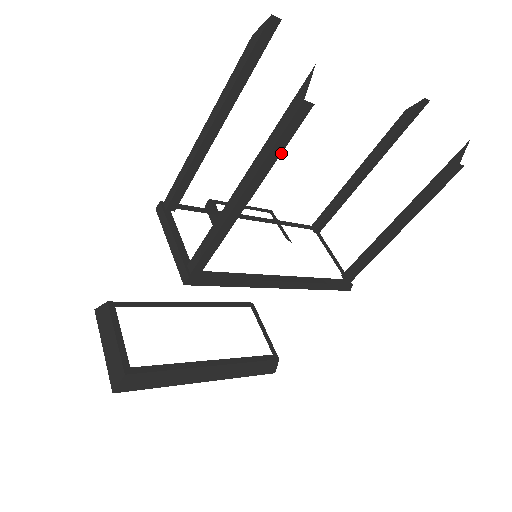
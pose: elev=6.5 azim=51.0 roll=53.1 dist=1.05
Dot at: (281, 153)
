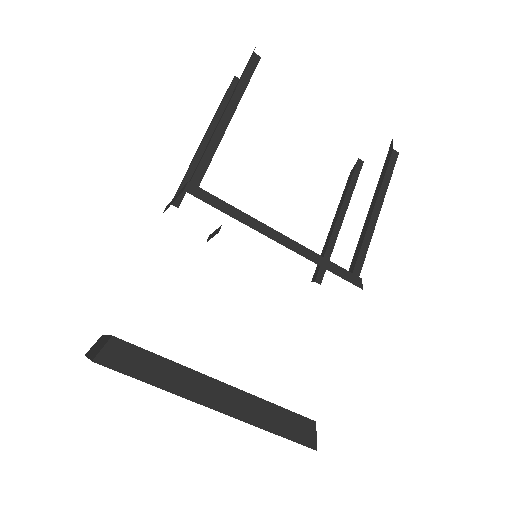
Dot at: (247, 85)
